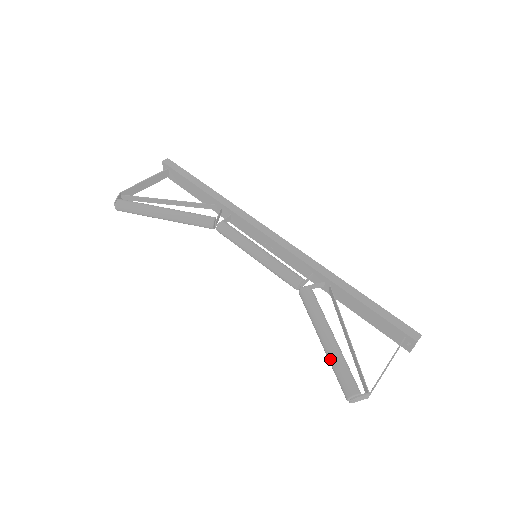
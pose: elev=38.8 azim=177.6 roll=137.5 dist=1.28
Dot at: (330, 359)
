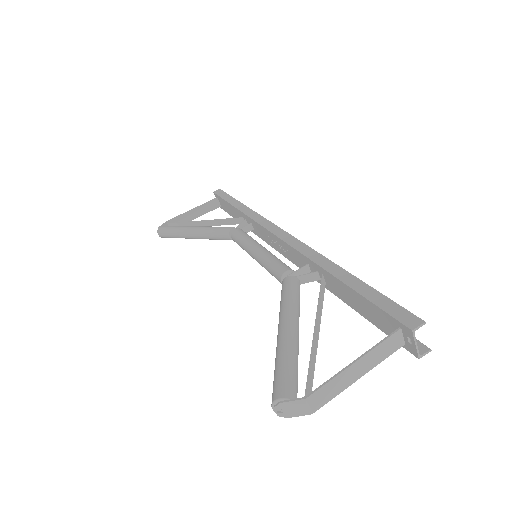
Dot at: occluded
